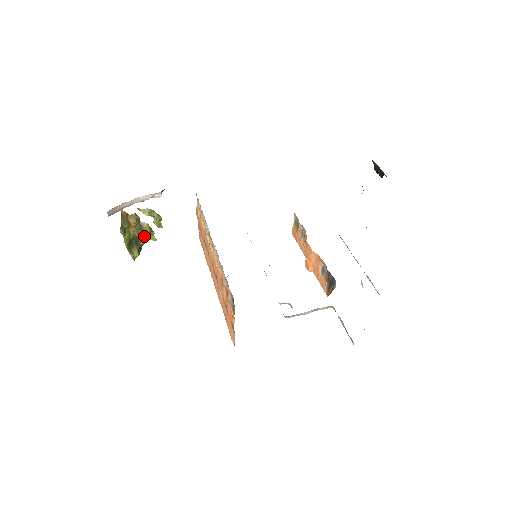
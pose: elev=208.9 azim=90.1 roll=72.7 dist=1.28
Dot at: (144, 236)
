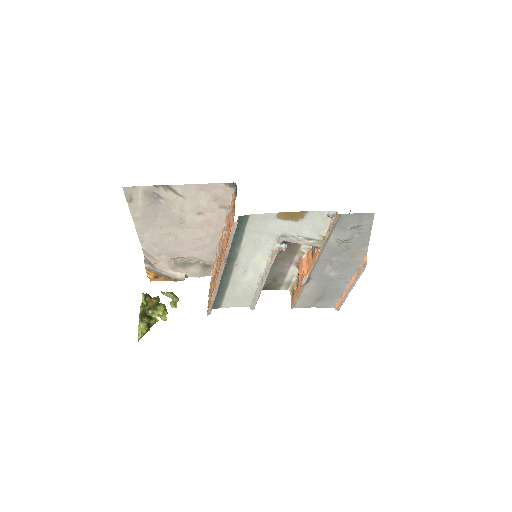
Dot at: (158, 312)
